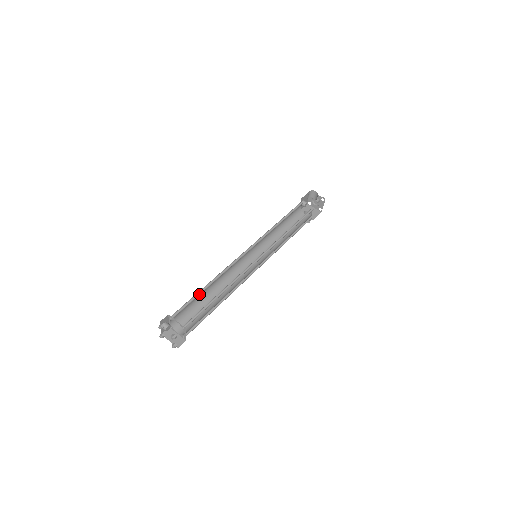
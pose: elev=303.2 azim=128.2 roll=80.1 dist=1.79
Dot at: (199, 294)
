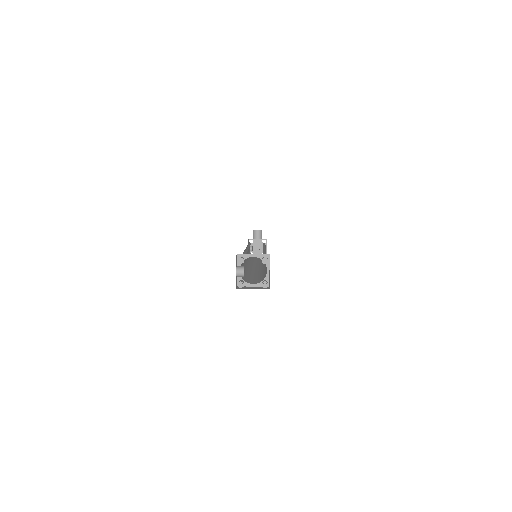
Dot at: occluded
